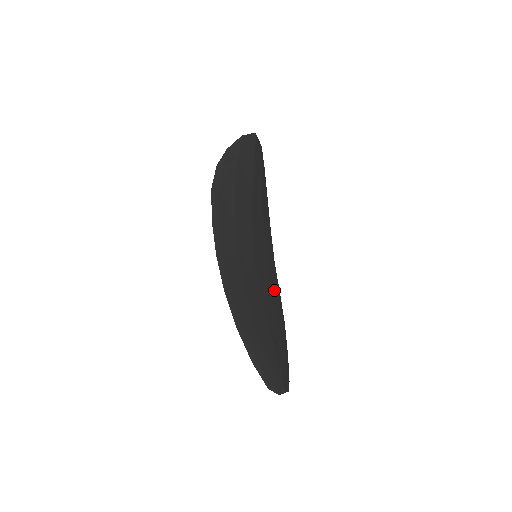
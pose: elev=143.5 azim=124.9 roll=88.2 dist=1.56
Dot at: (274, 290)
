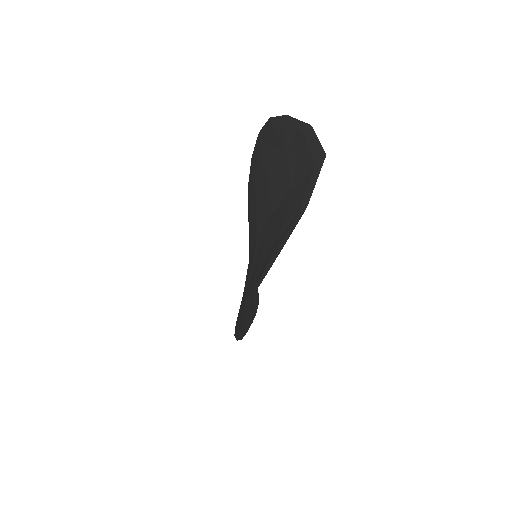
Dot at: occluded
